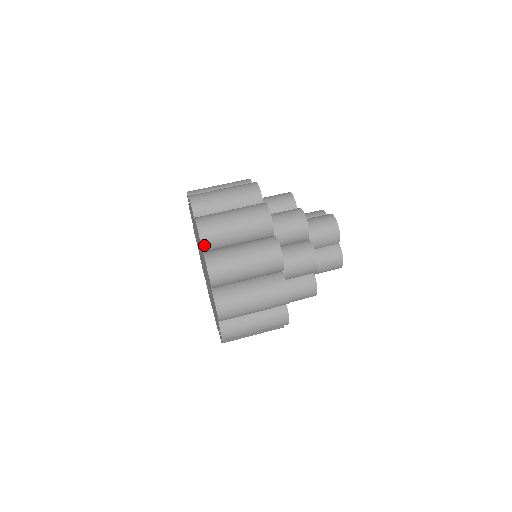
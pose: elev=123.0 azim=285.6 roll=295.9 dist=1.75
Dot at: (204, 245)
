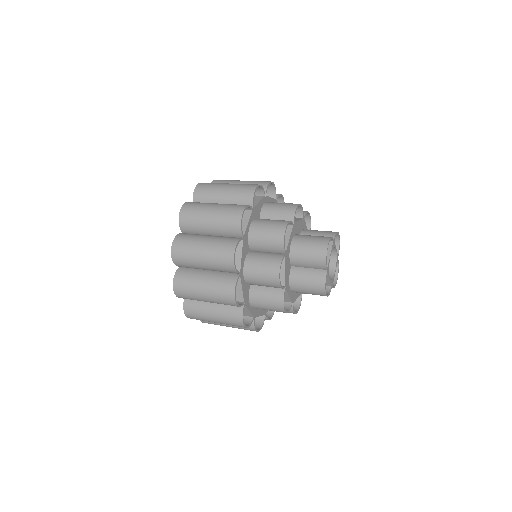
Dot at: (182, 227)
